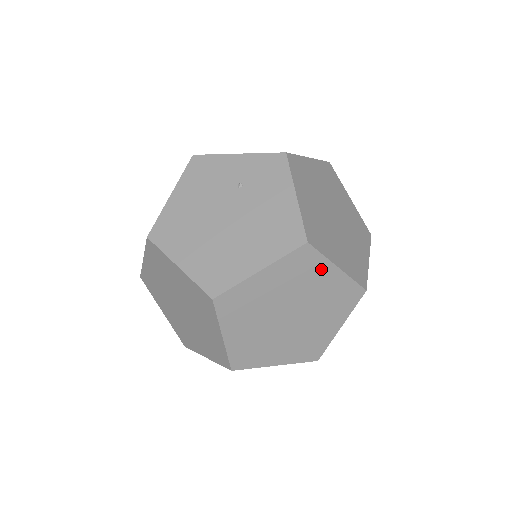
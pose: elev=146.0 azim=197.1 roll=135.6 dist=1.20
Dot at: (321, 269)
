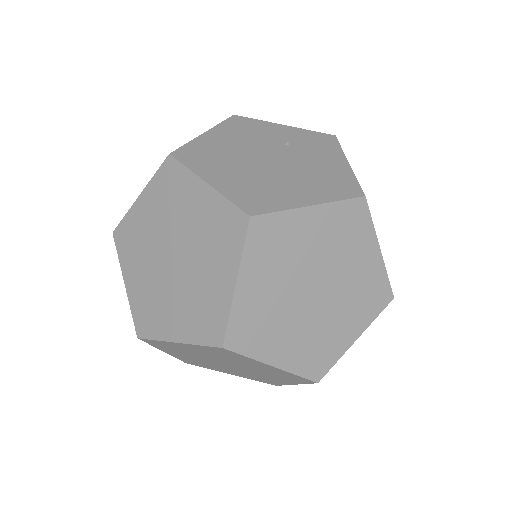
Dot at: (365, 241)
